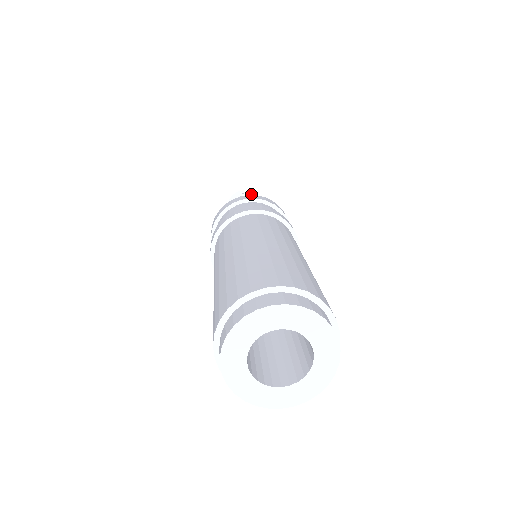
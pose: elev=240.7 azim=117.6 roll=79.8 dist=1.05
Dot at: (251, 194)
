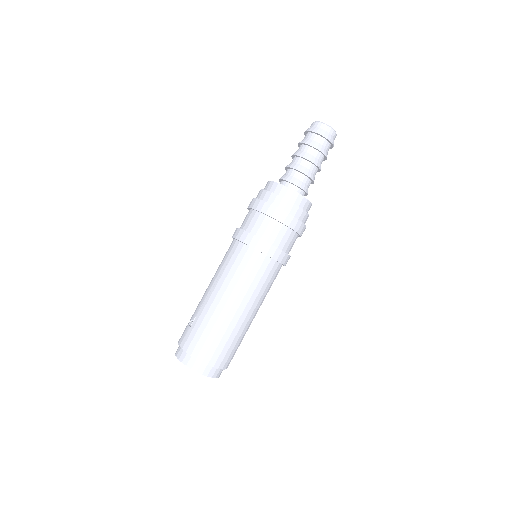
Dot at: (331, 145)
